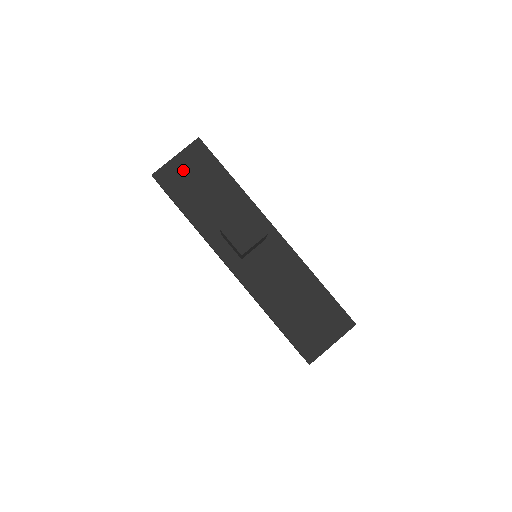
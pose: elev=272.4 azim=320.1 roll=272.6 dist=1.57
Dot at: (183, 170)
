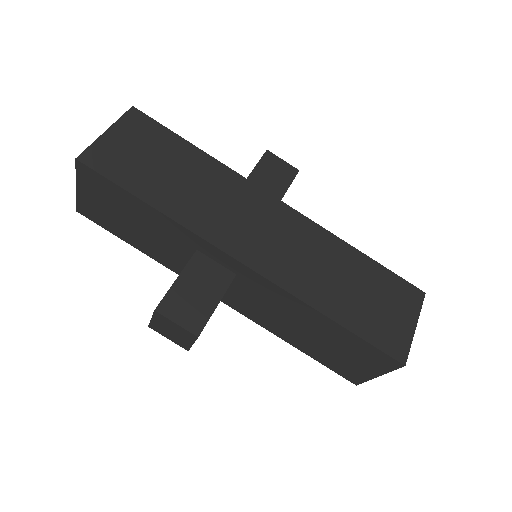
Dot at: (96, 203)
